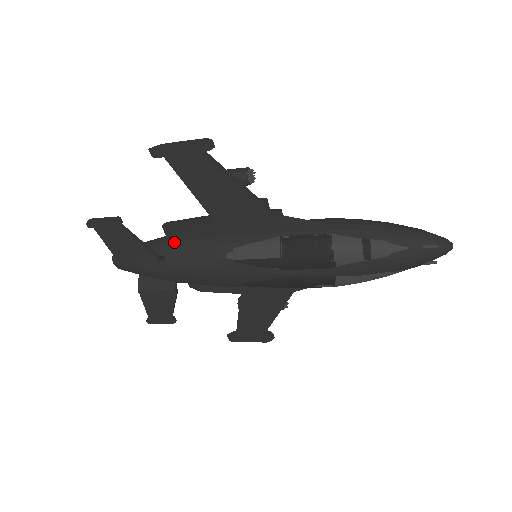
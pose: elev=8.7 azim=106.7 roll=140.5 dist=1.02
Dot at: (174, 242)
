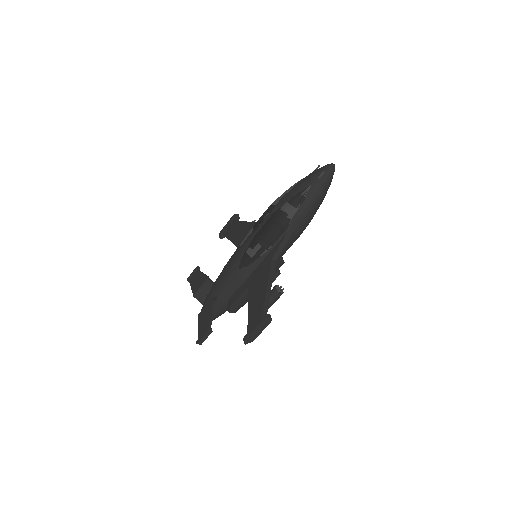
Dot at: occluded
